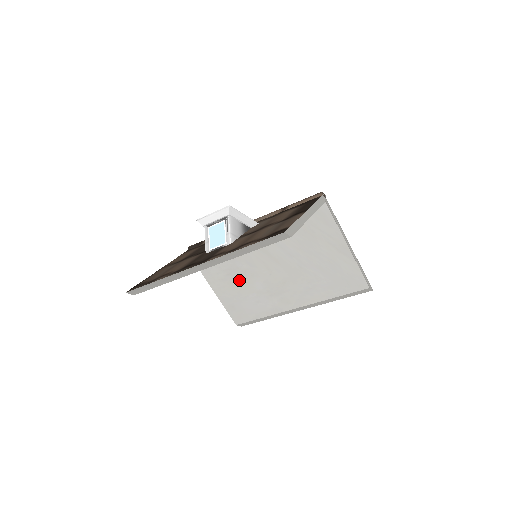
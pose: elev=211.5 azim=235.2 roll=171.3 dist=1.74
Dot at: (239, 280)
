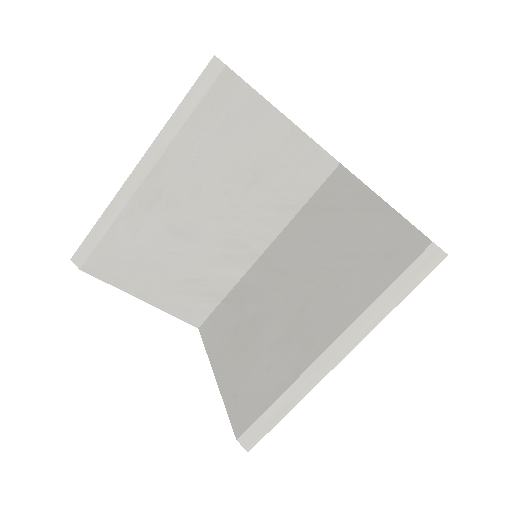
Dot at: (247, 337)
